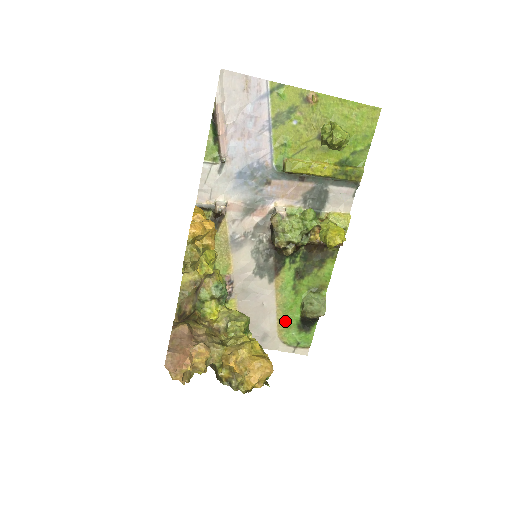
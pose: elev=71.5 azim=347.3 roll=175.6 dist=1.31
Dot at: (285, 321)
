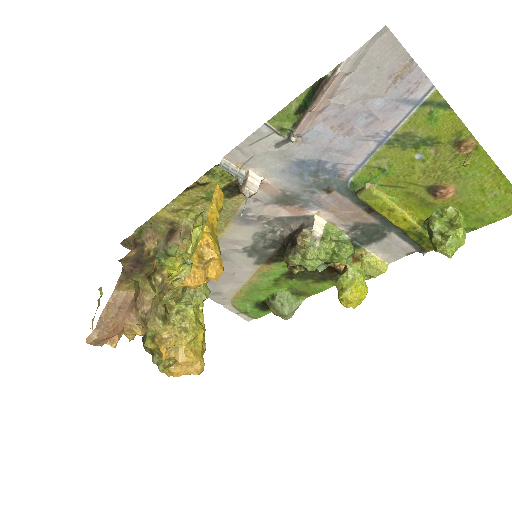
Dot at: (247, 294)
